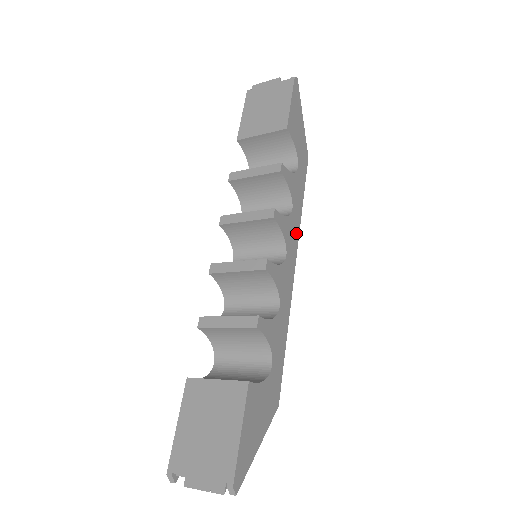
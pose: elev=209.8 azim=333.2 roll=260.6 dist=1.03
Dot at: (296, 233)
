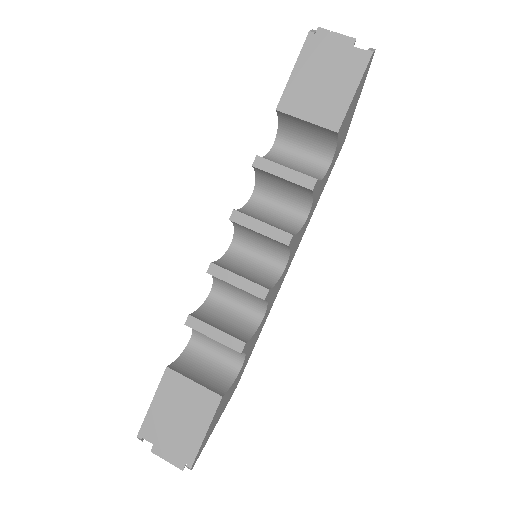
Dot at: (301, 236)
